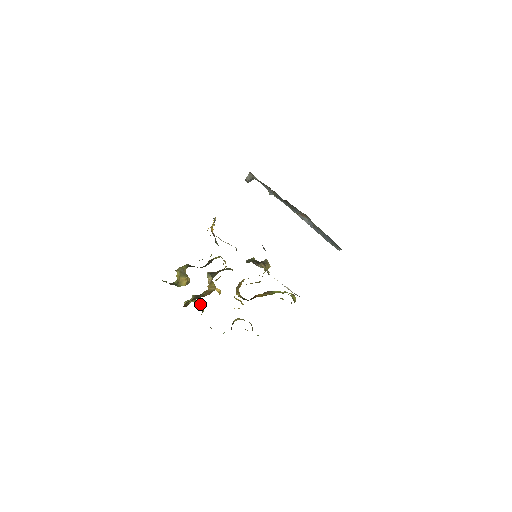
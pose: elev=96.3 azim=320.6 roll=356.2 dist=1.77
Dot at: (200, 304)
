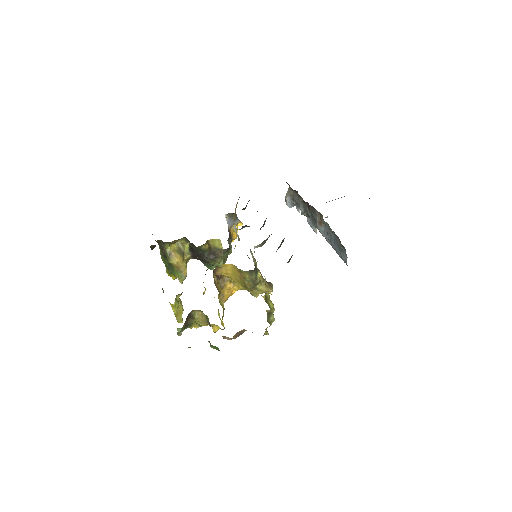
Dot at: occluded
